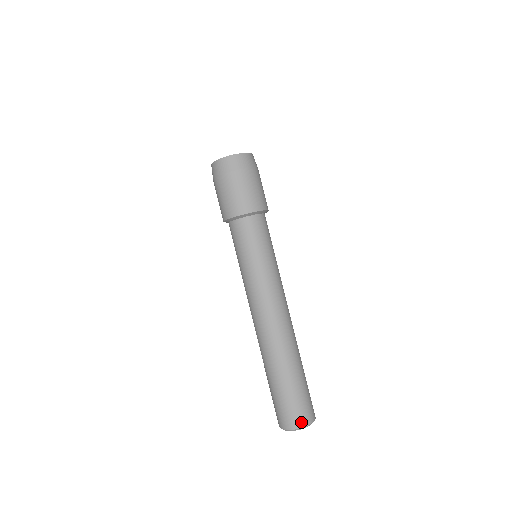
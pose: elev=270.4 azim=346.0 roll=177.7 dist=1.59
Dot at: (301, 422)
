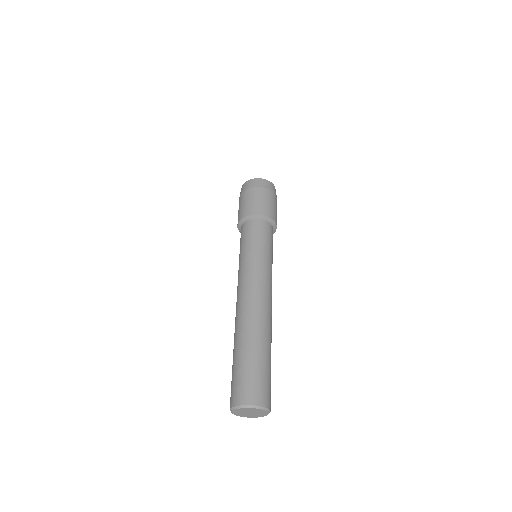
Dot at: (238, 400)
